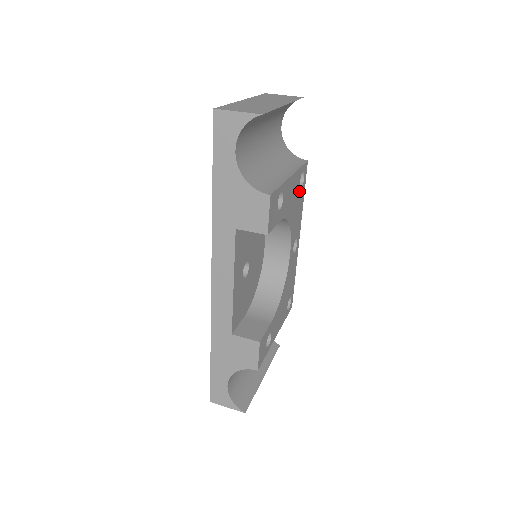
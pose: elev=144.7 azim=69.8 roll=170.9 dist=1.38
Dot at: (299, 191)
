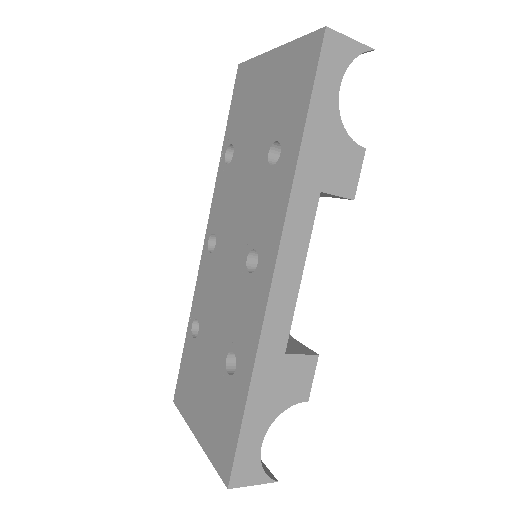
Dot at: occluded
